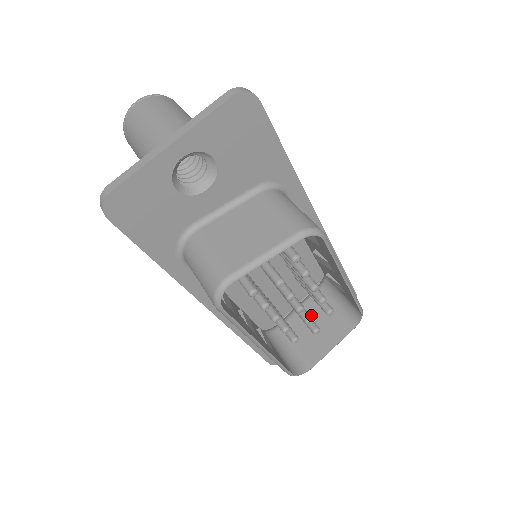
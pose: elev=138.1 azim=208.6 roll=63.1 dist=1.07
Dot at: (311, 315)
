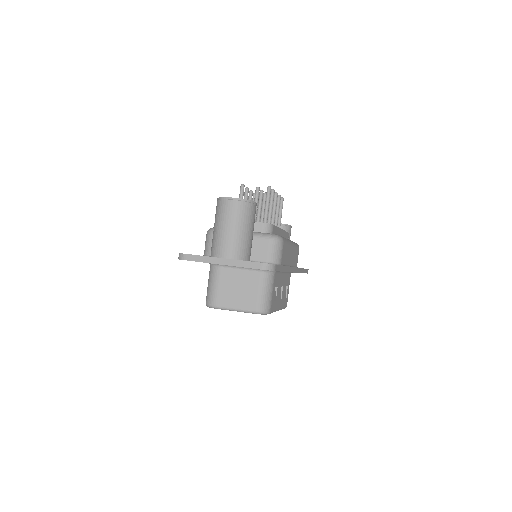
Dot at: occluded
